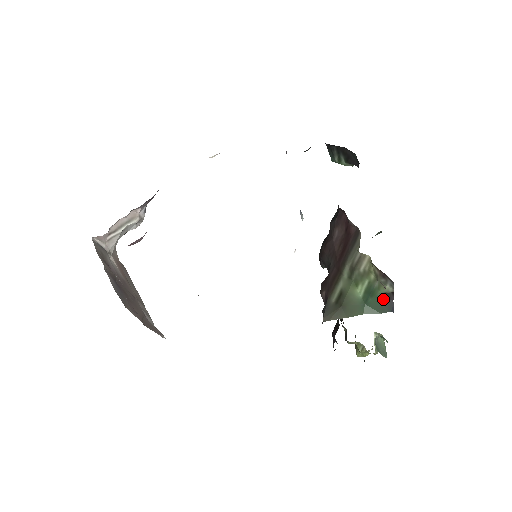
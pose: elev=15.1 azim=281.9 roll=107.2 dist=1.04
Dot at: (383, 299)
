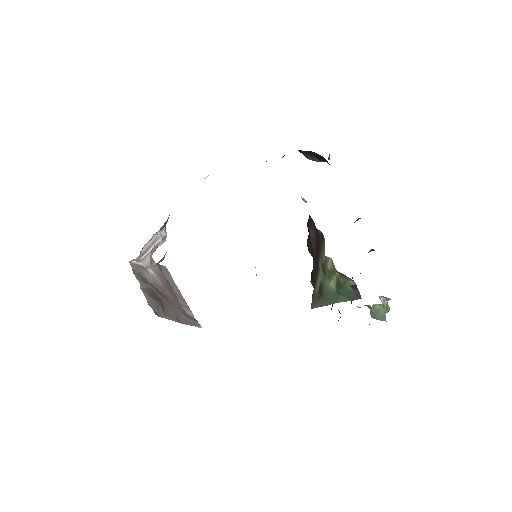
Dot at: (351, 290)
